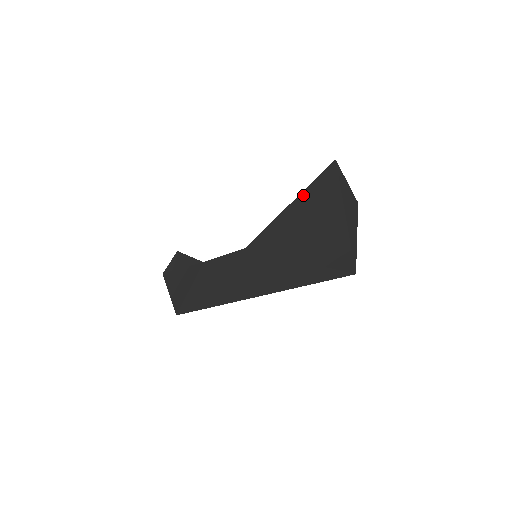
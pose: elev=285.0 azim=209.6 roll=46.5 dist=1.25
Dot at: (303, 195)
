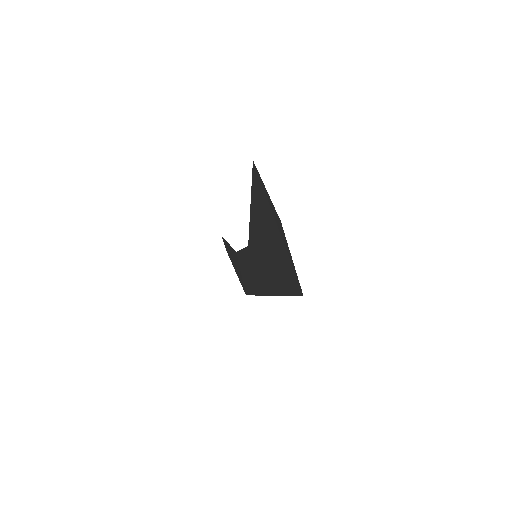
Dot at: (252, 199)
